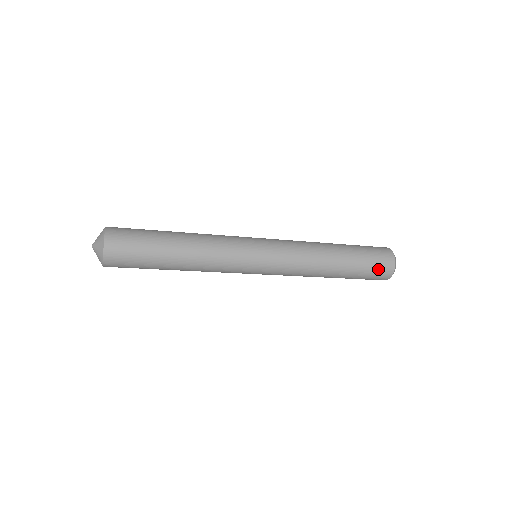
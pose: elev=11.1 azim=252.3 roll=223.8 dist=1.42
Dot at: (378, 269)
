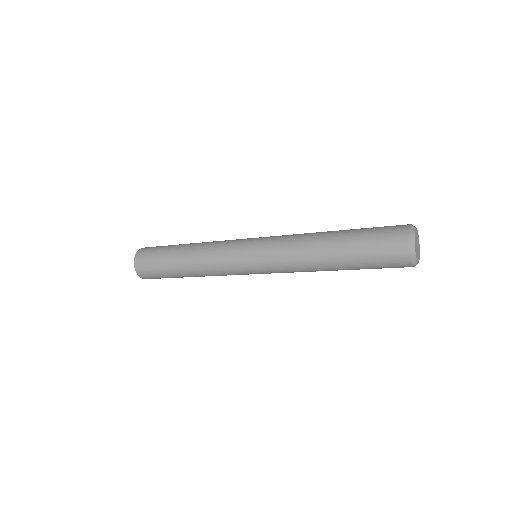
Dot at: occluded
